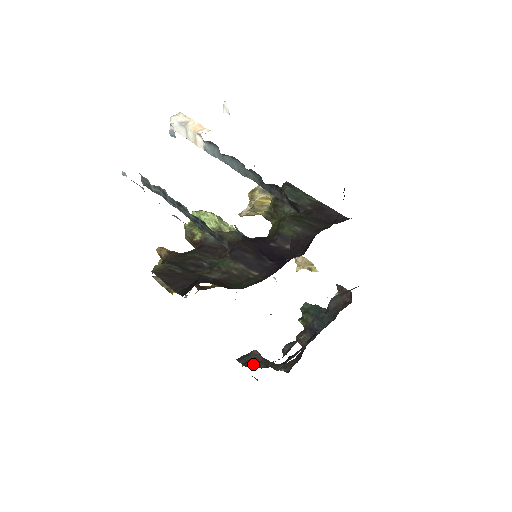
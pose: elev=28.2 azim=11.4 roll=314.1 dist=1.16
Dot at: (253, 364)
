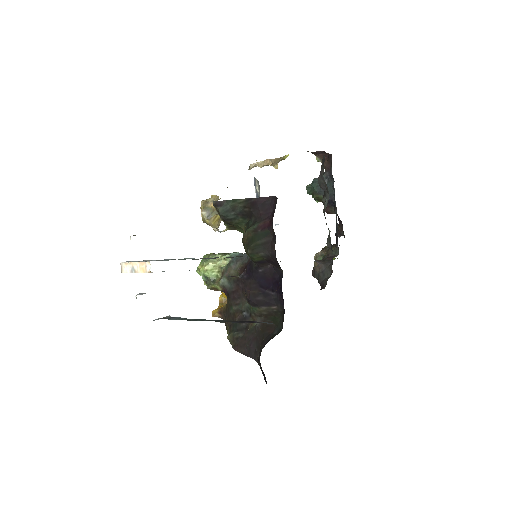
Dot at: (323, 278)
